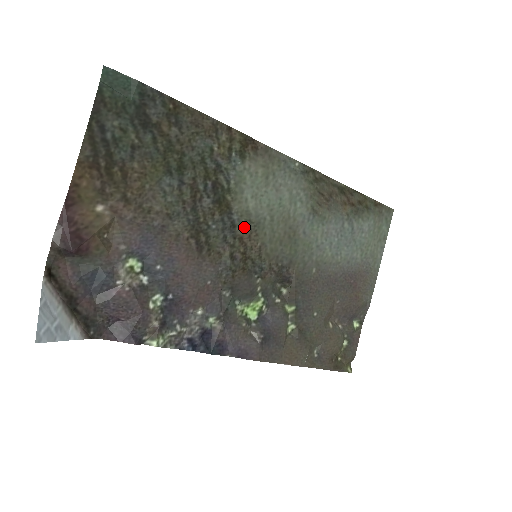
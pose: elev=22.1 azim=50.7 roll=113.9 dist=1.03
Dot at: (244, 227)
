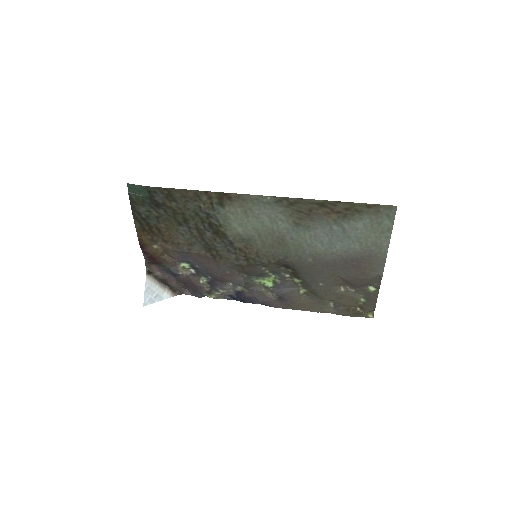
Dot at: (240, 243)
